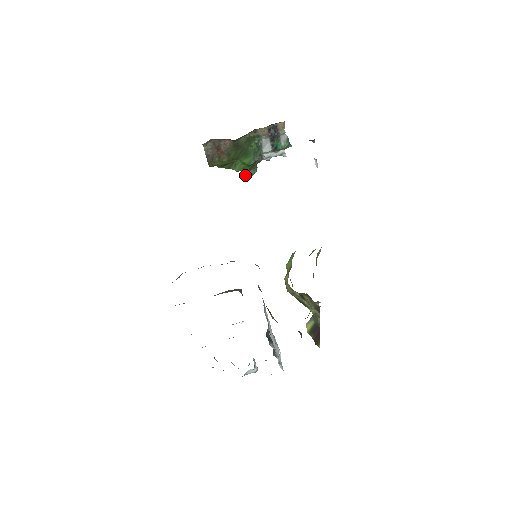
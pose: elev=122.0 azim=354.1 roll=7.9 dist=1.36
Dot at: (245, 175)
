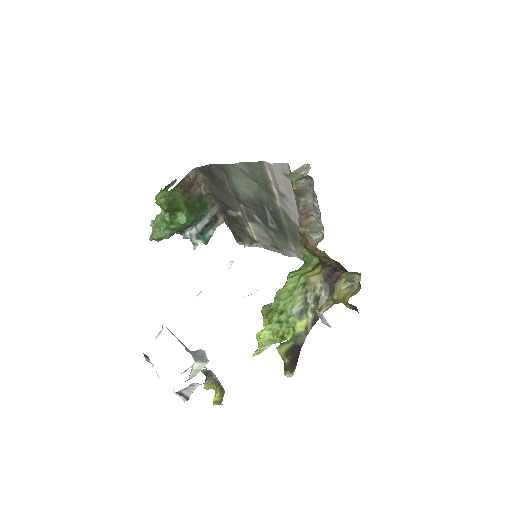
Dot at: (157, 233)
